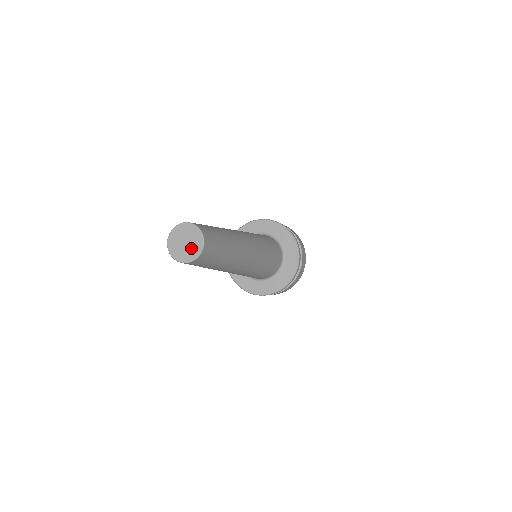
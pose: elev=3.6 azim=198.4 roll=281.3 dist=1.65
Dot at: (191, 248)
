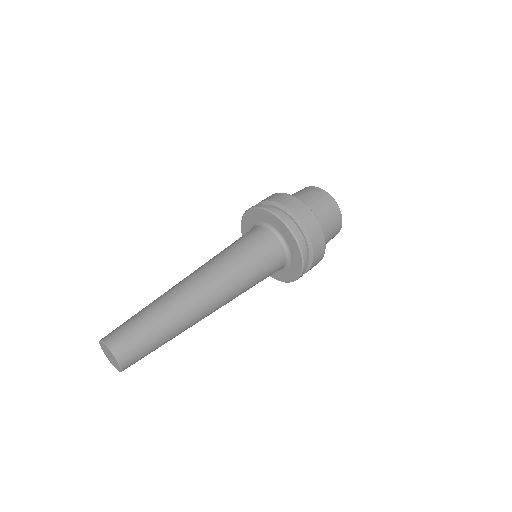
Dot at: (115, 363)
